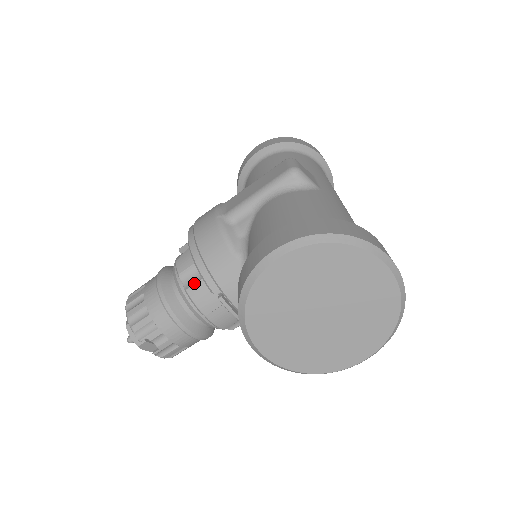
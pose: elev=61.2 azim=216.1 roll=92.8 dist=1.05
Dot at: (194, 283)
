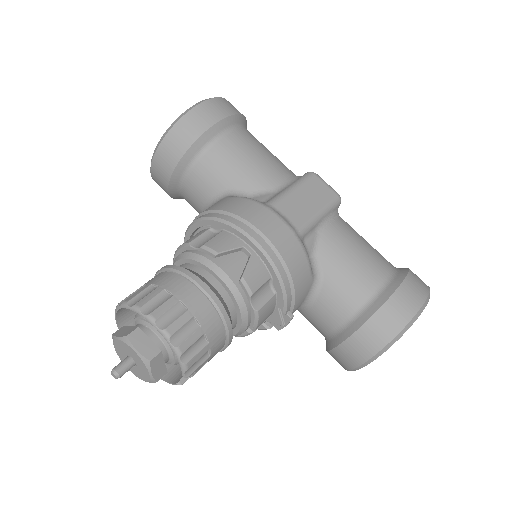
Dot at: (265, 303)
